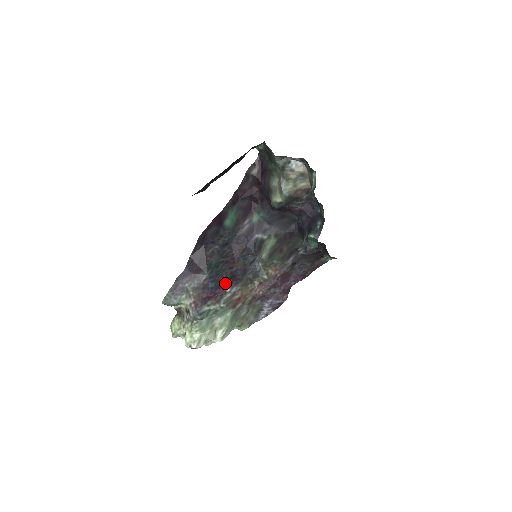
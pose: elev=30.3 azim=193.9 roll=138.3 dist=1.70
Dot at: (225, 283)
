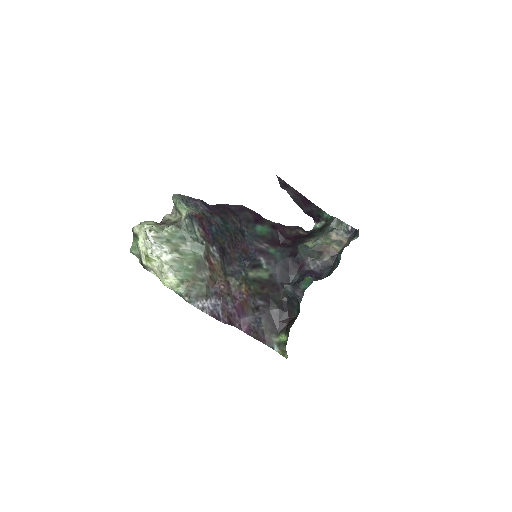
Dot at: (218, 243)
